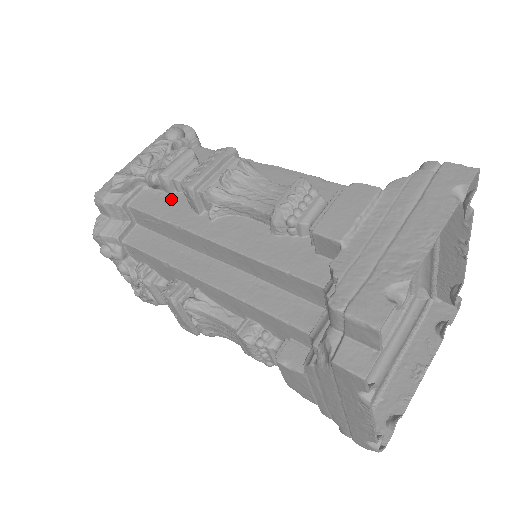
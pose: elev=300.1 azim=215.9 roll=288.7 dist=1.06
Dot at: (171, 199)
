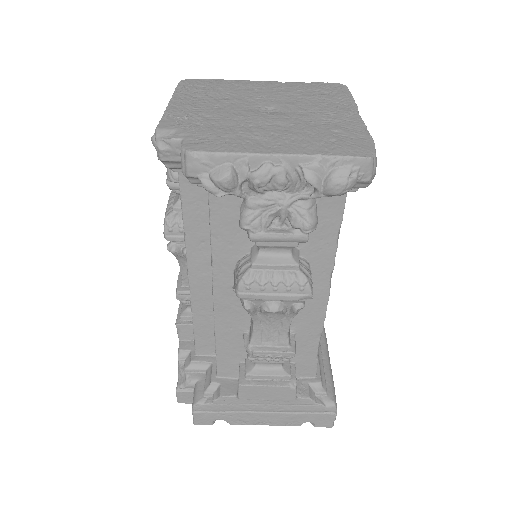
Dot at: (241, 231)
